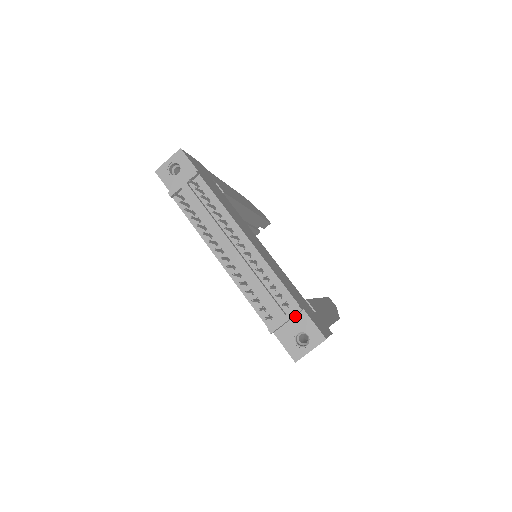
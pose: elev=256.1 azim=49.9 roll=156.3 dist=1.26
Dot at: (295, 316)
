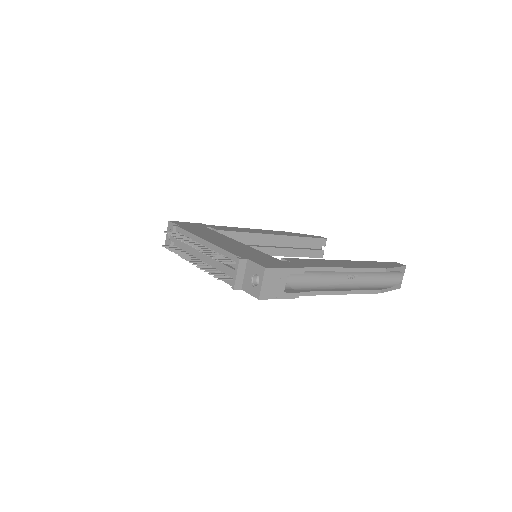
Dot at: (246, 268)
